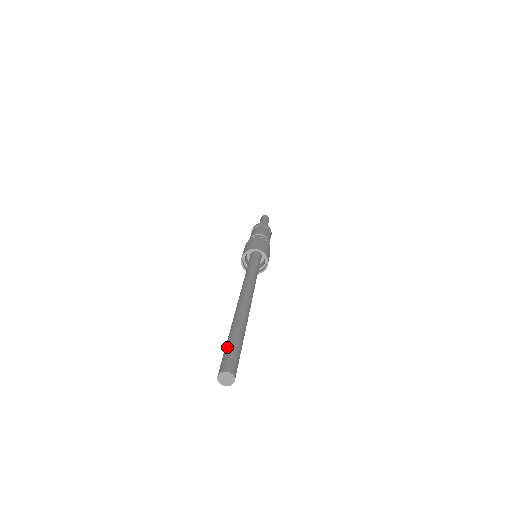
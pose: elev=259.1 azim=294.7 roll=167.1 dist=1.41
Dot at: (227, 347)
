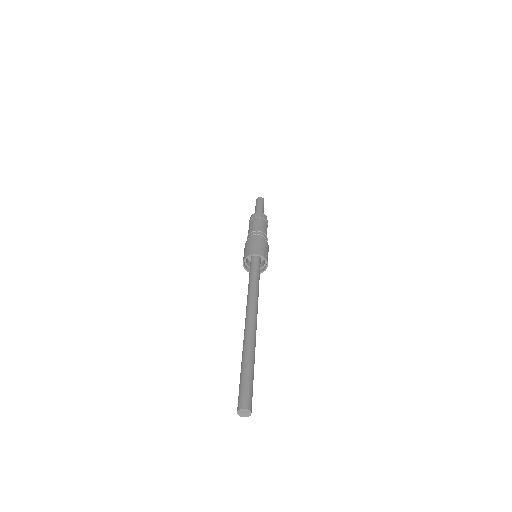
Dot at: occluded
